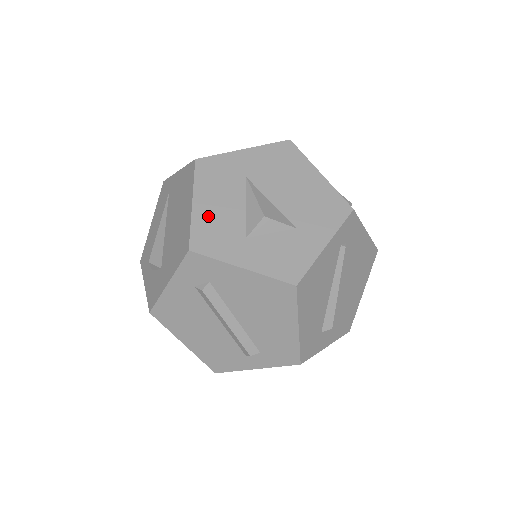
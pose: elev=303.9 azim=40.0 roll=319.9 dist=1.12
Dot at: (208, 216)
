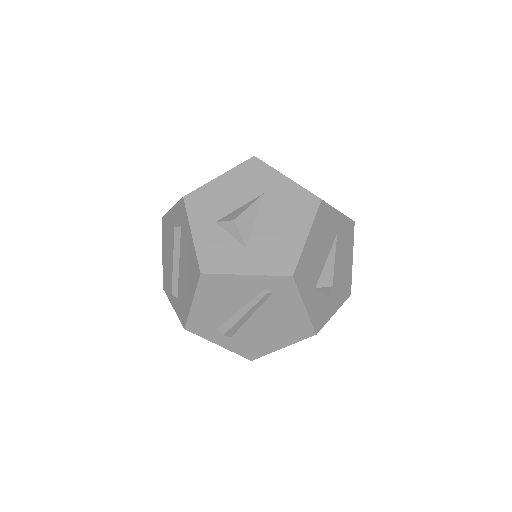
Dot at: (216, 191)
